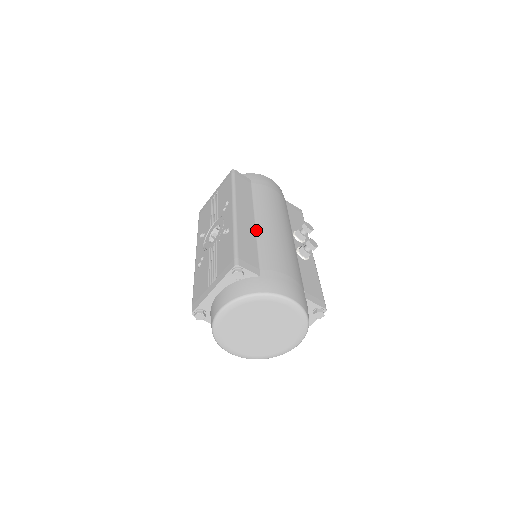
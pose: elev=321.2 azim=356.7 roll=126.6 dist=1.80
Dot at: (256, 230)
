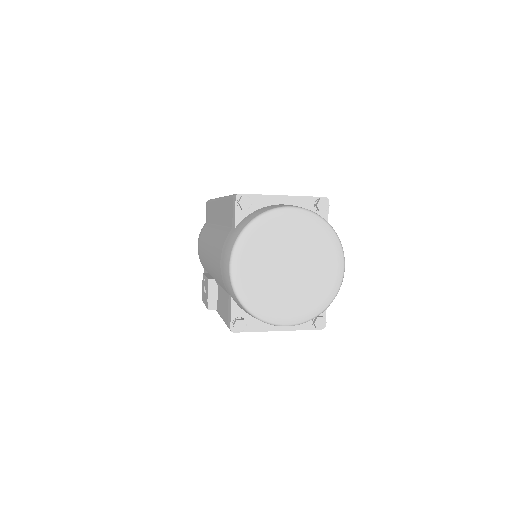
Dot at: occluded
